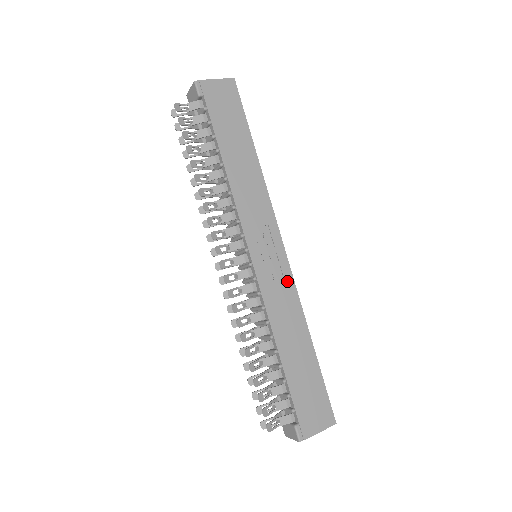
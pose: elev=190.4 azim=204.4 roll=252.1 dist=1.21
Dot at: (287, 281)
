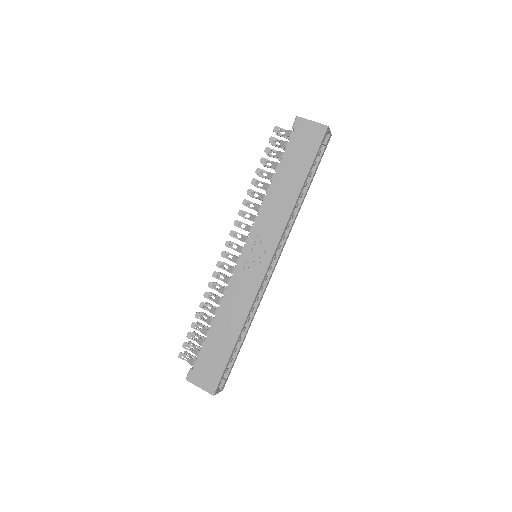
Dot at: (254, 285)
